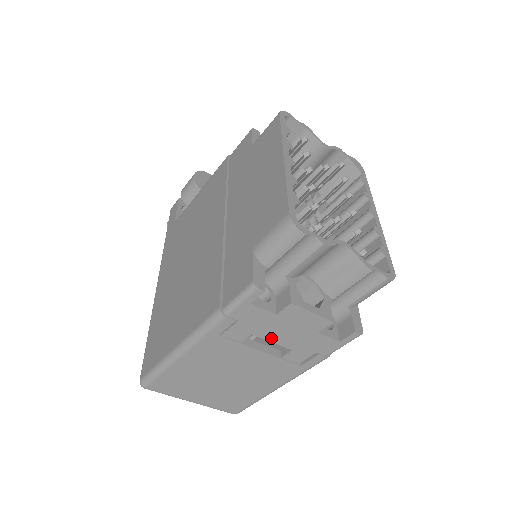
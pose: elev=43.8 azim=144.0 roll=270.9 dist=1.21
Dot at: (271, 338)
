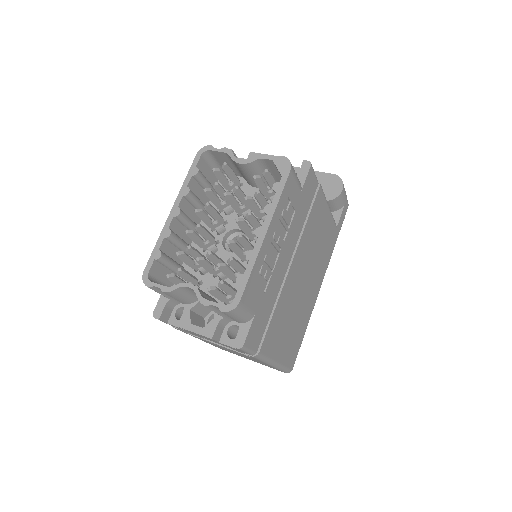
Dot at: occluded
